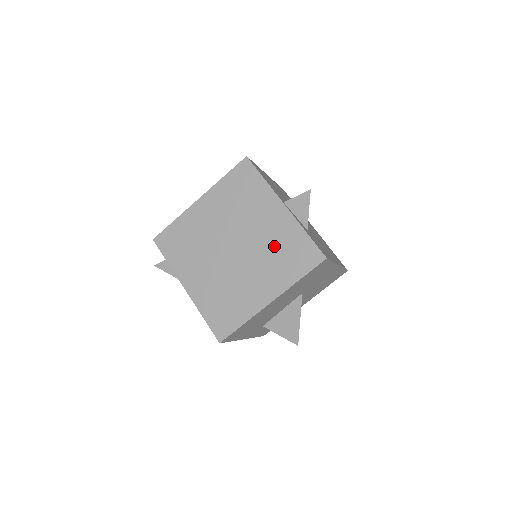
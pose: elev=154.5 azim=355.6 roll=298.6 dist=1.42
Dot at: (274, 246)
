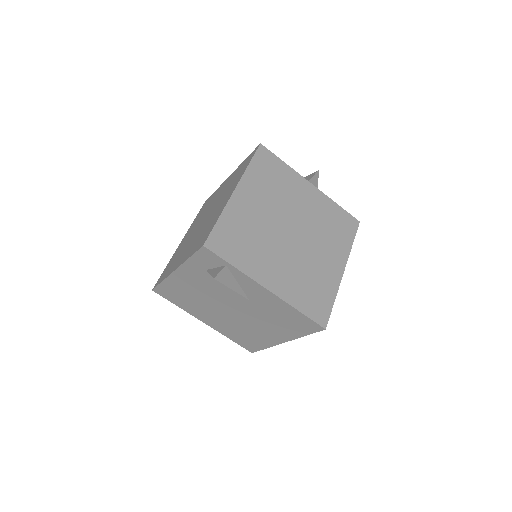
Dot at: (322, 221)
